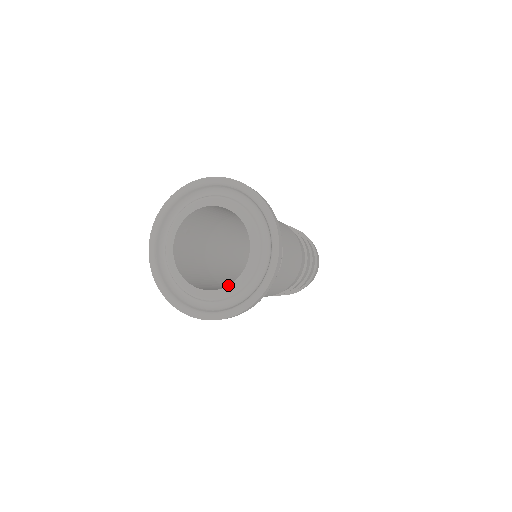
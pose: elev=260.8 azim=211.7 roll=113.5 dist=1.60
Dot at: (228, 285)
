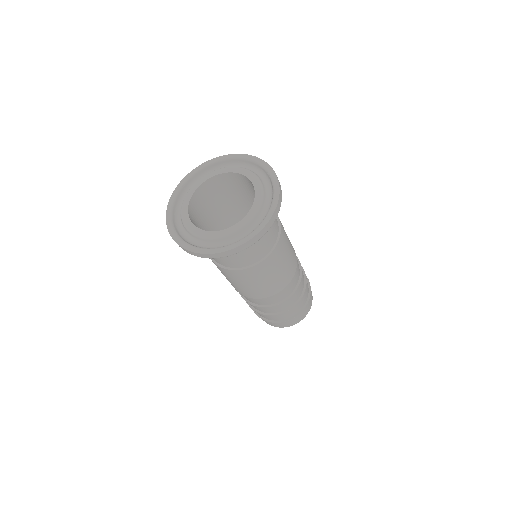
Dot at: (209, 231)
